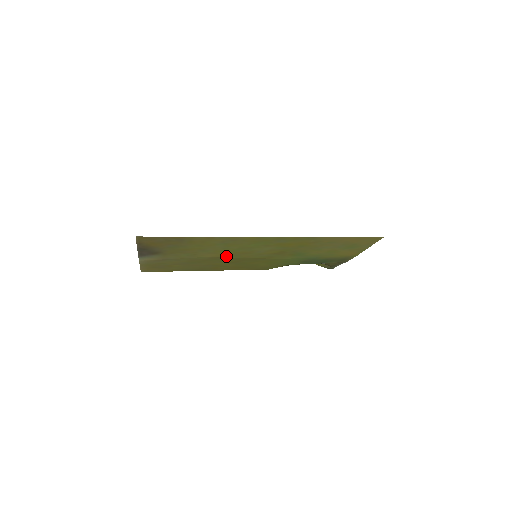
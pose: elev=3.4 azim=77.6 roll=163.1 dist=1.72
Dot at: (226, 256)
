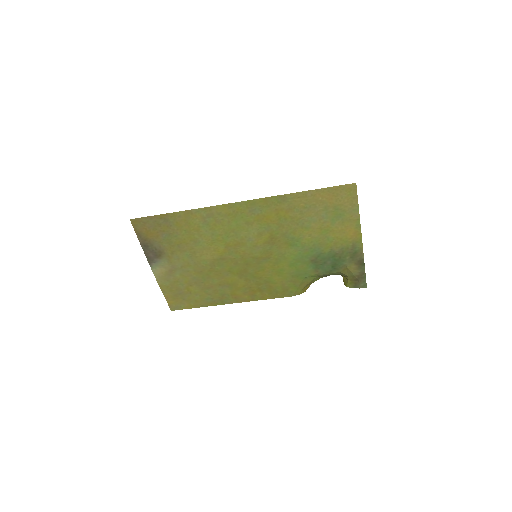
Dot at: (224, 255)
